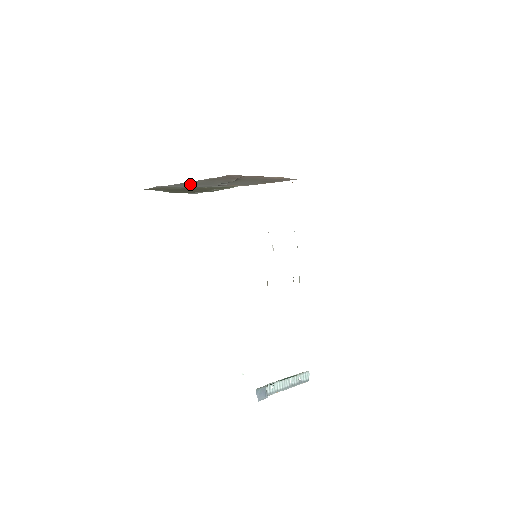
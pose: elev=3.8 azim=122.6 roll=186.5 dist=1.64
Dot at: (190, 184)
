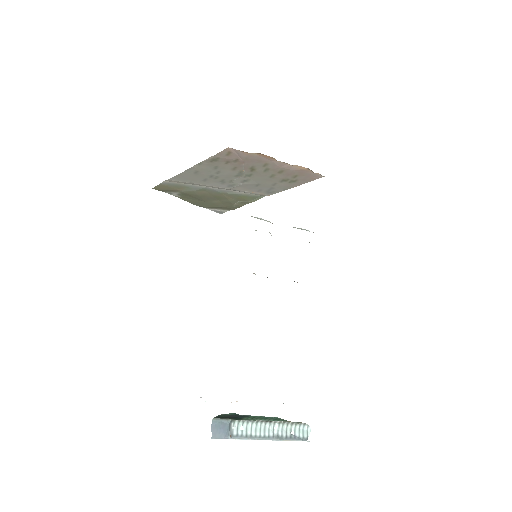
Dot at: (198, 177)
